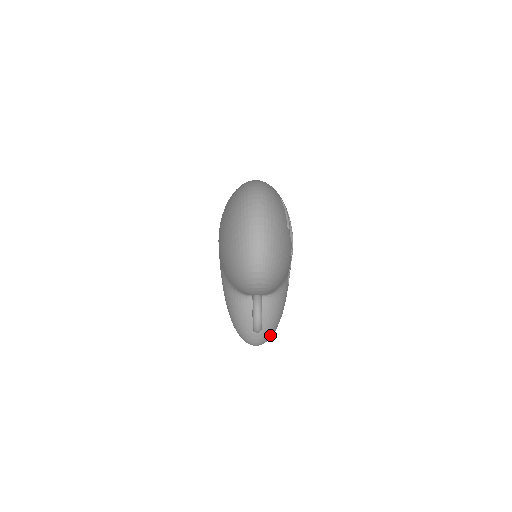
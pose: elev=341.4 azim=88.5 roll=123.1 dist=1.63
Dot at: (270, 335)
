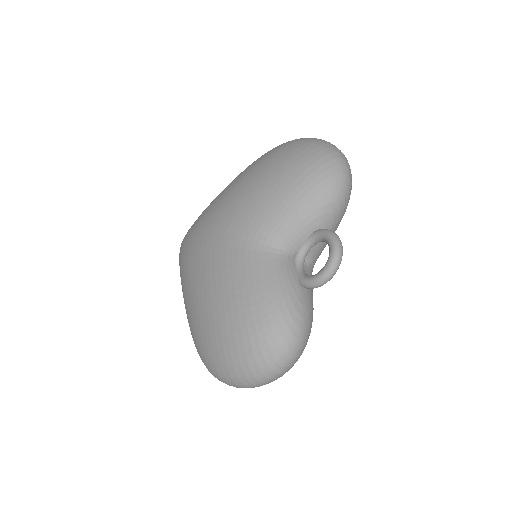
Dot at: (307, 339)
